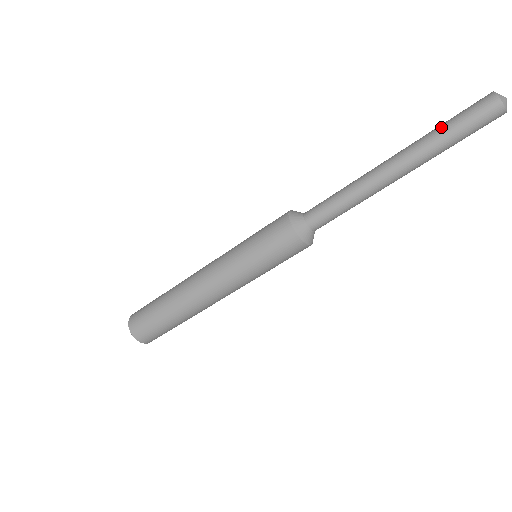
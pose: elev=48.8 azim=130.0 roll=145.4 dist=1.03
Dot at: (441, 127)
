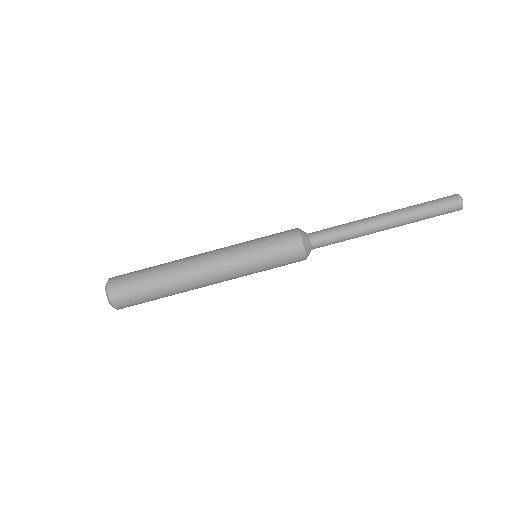
Dot at: (420, 204)
